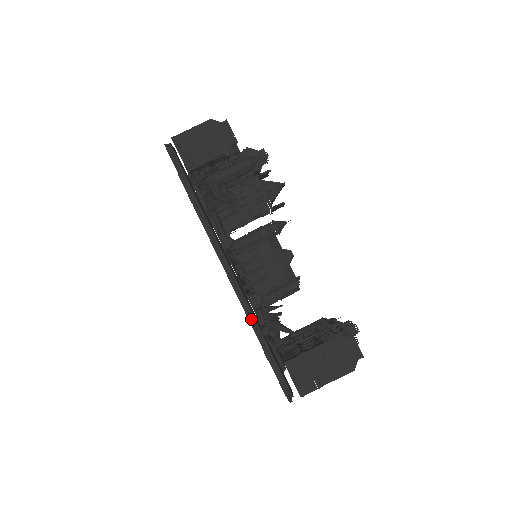
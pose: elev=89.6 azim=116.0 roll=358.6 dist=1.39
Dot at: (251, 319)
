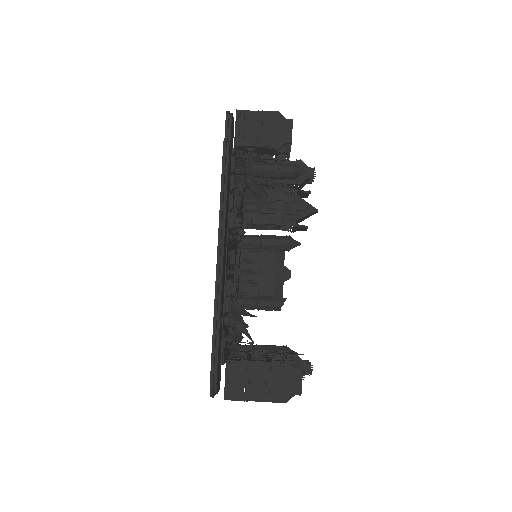
Dot at: (217, 301)
